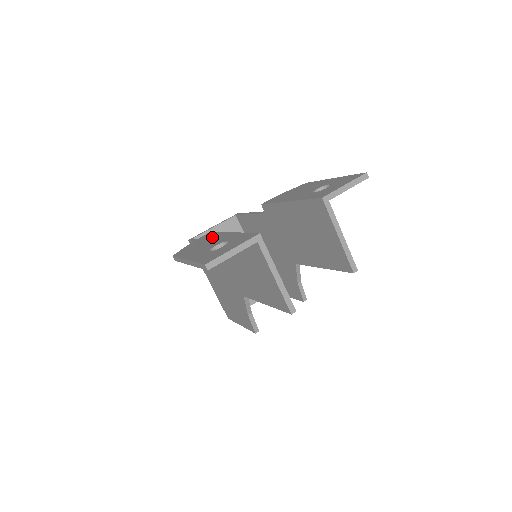
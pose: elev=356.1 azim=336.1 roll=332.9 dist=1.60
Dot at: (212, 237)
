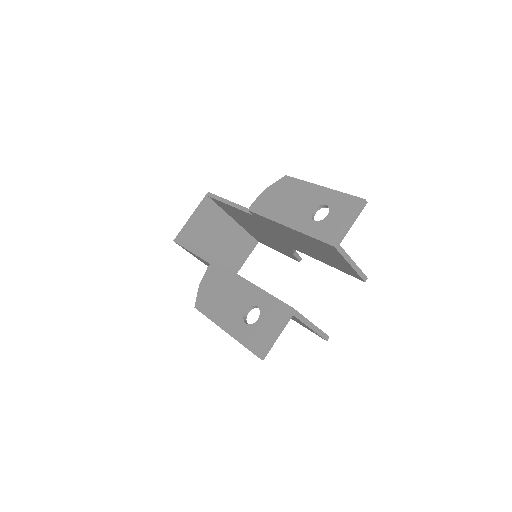
Dot at: (226, 281)
